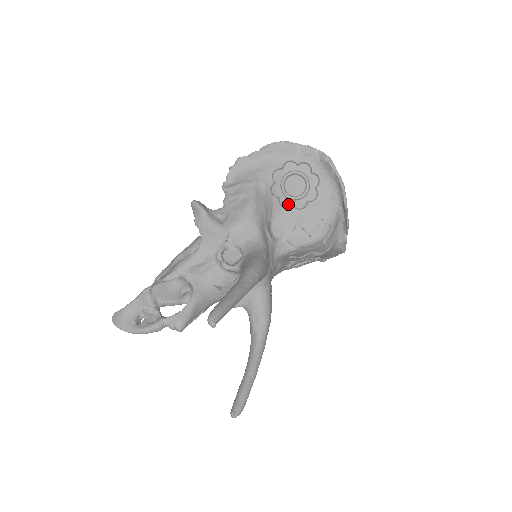
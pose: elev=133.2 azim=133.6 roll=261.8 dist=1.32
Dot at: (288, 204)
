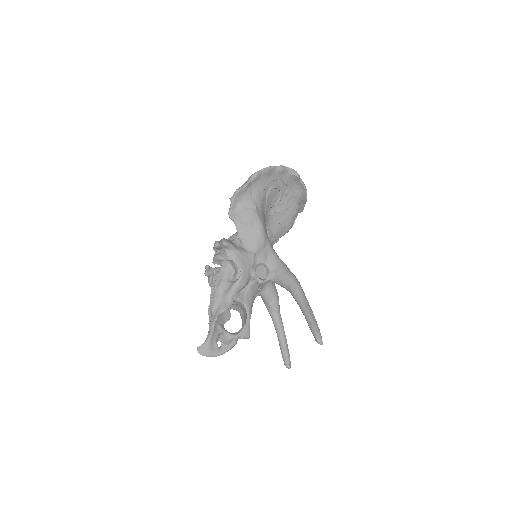
Dot at: (270, 211)
